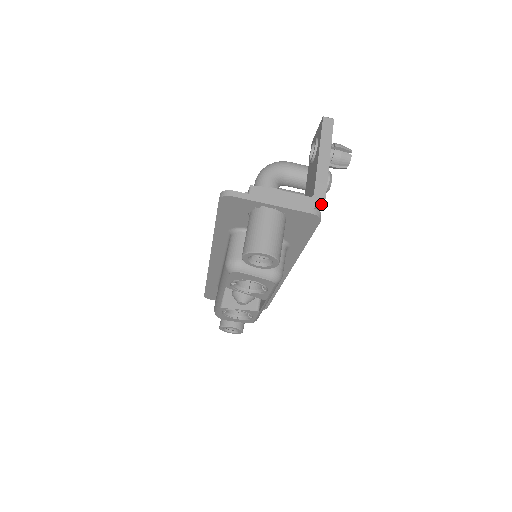
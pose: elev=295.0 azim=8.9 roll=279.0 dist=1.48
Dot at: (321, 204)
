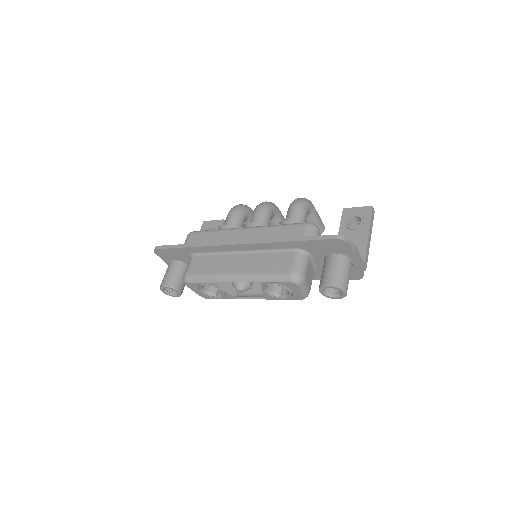
Dot at: occluded
